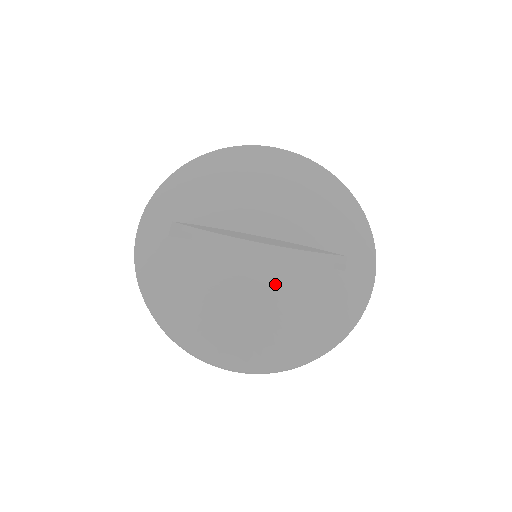
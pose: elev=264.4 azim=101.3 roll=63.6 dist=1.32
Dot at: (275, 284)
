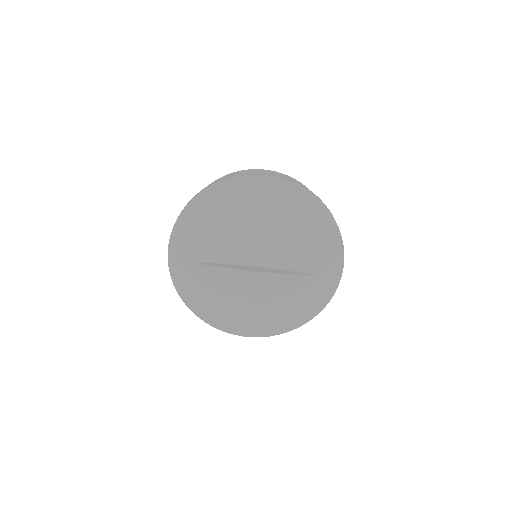
Dot at: (269, 291)
